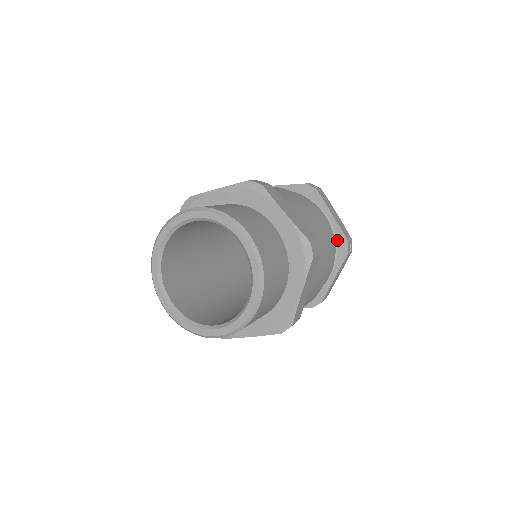
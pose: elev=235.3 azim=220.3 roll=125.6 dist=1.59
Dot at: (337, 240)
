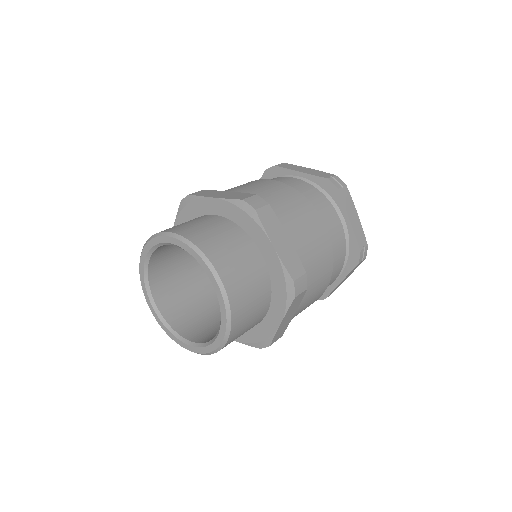
Dot at: (350, 247)
